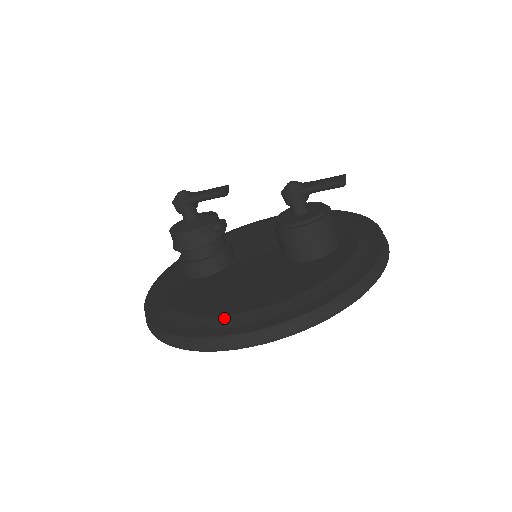
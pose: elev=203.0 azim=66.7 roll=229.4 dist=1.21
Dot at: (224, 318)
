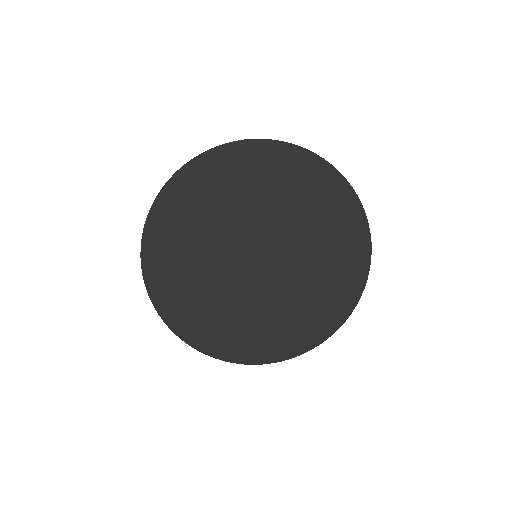
Dot at: occluded
